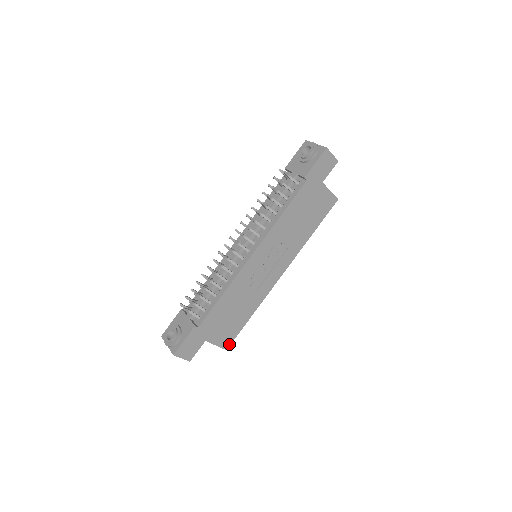
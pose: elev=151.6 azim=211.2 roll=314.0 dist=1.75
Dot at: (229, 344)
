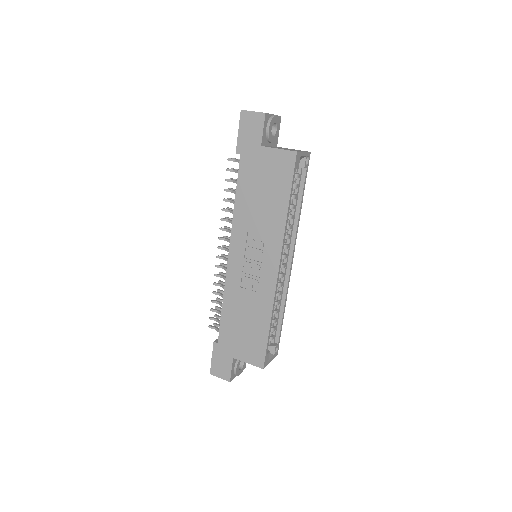
Dot at: (263, 361)
